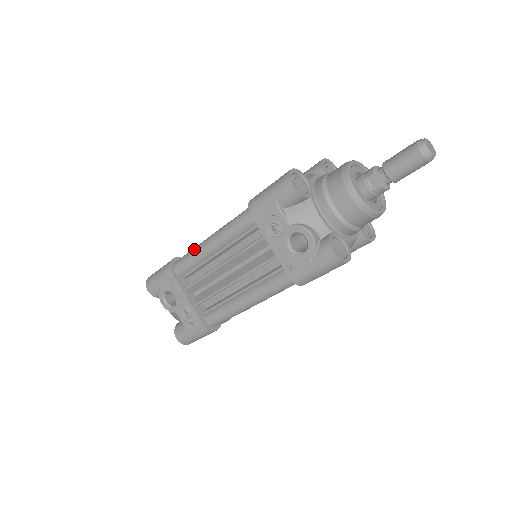
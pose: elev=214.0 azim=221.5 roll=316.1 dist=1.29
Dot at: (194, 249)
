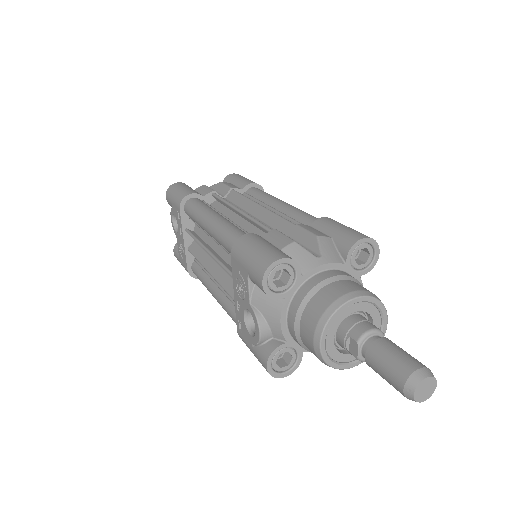
Dot at: (199, 211)
